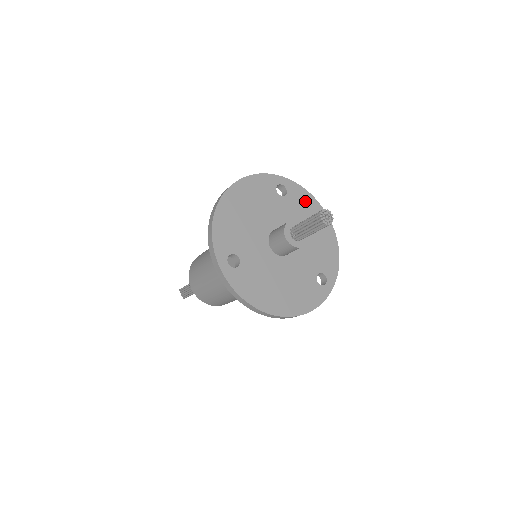
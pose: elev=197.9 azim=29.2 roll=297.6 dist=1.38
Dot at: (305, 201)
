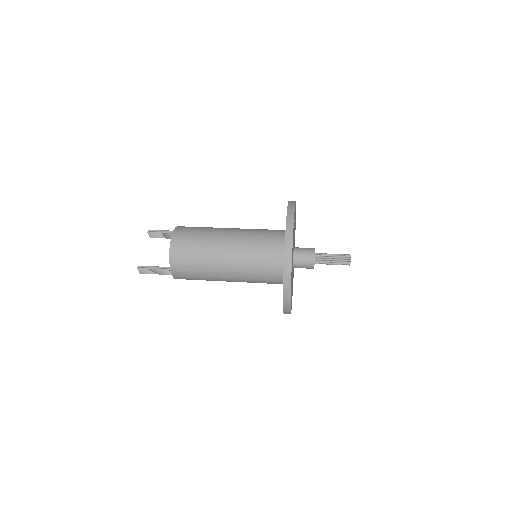
Dot at: occluded
